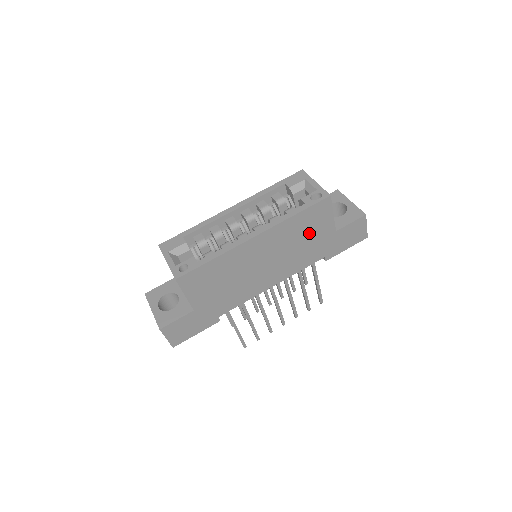
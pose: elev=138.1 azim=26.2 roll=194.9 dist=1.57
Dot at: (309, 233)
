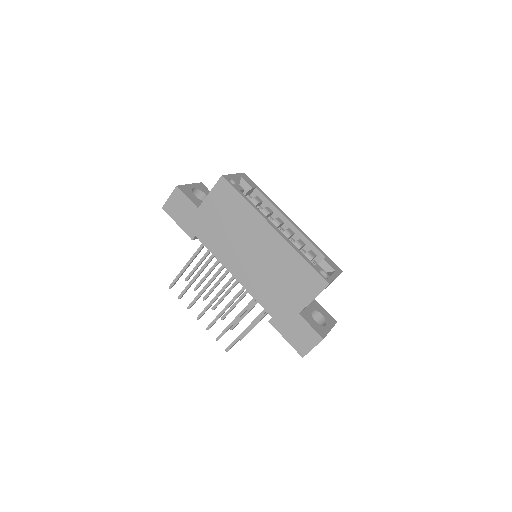
Dot at: (290, 284)
